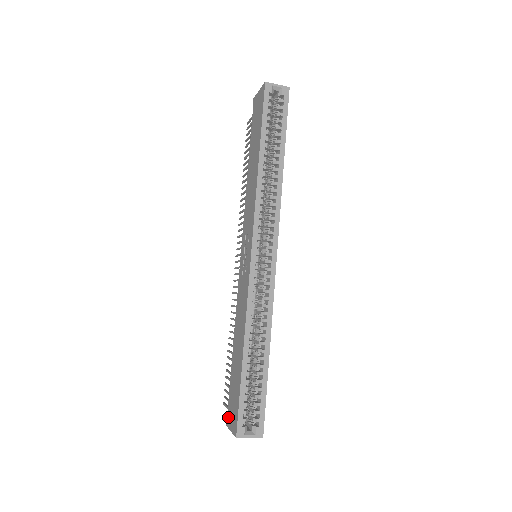
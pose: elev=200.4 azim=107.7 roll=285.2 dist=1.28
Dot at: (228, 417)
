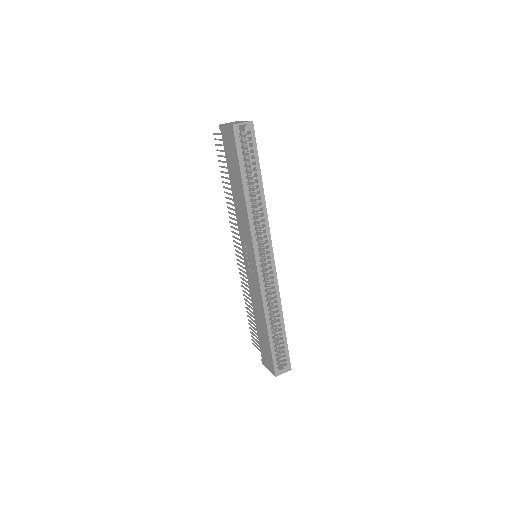
Dot at: (263, 360)
